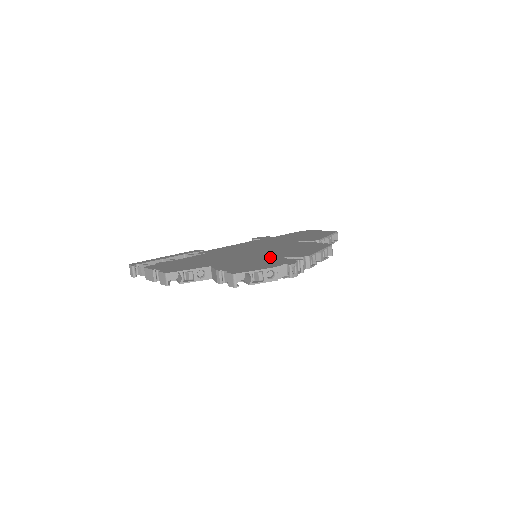
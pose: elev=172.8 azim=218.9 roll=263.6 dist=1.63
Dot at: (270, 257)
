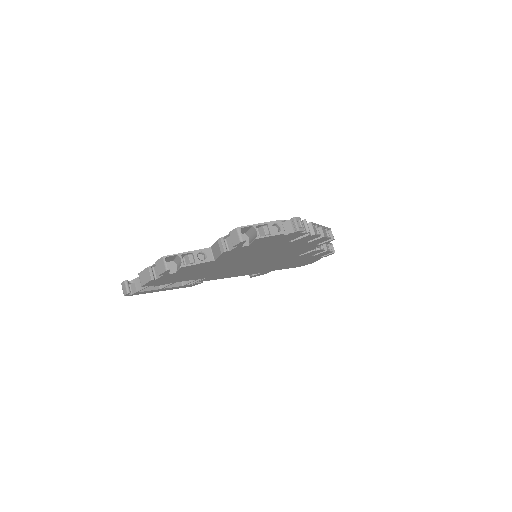
Dot at: occluded
